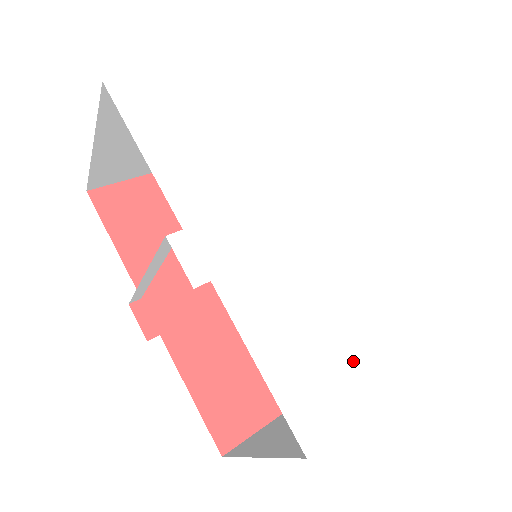
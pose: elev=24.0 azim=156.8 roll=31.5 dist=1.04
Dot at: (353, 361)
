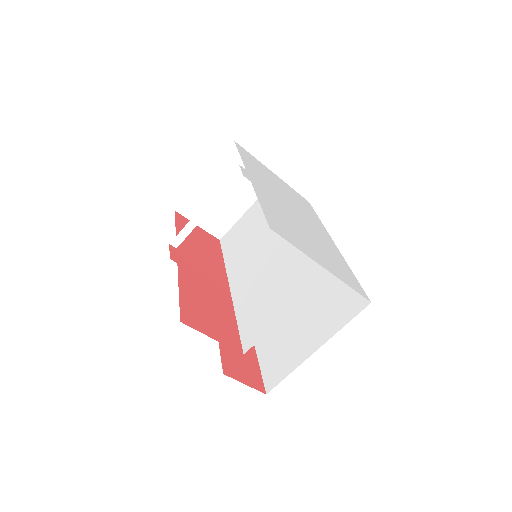
Dot at: (304, 245)
